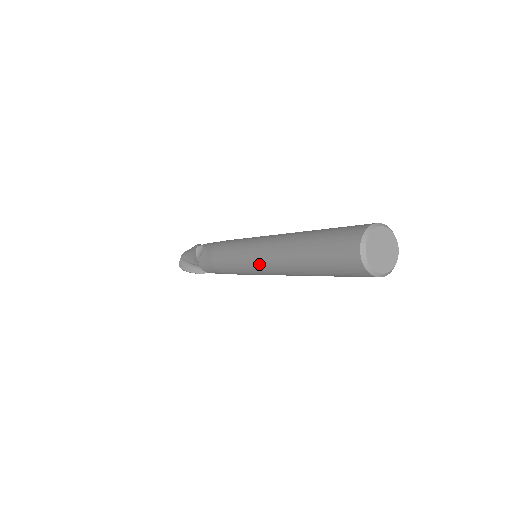
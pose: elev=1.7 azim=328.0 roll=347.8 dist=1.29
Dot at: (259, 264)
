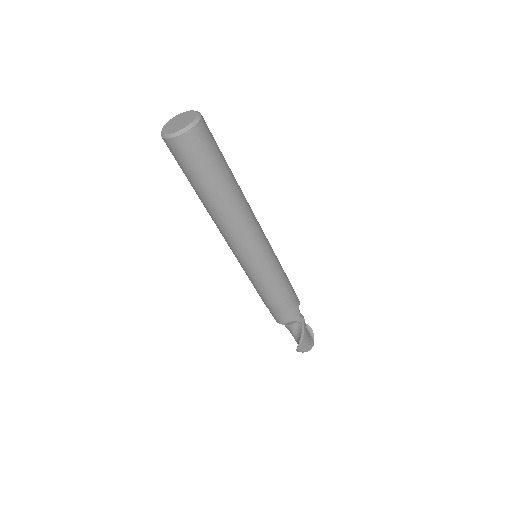
Dot at: (230, 247)
